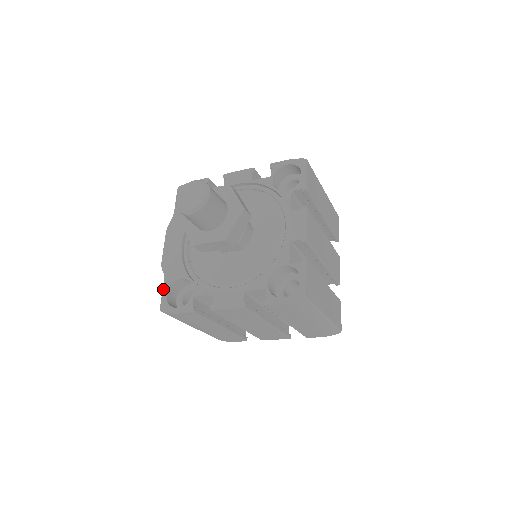
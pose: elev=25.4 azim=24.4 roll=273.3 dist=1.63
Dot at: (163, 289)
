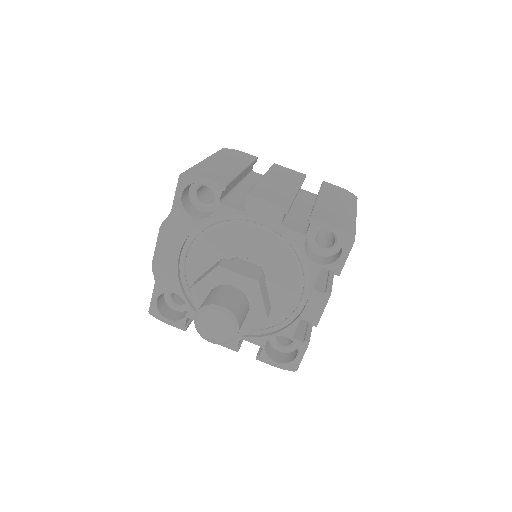
Dot at: (153, 294)
